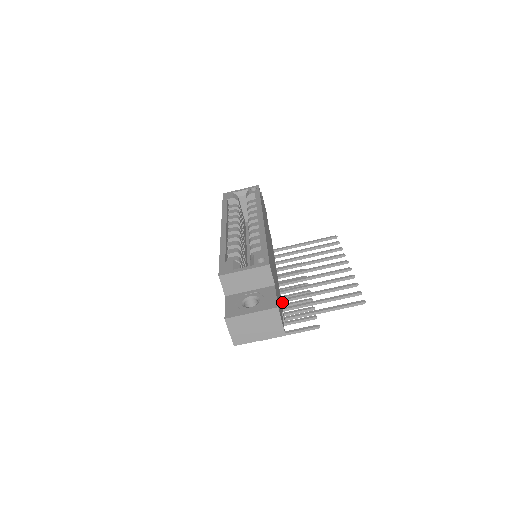
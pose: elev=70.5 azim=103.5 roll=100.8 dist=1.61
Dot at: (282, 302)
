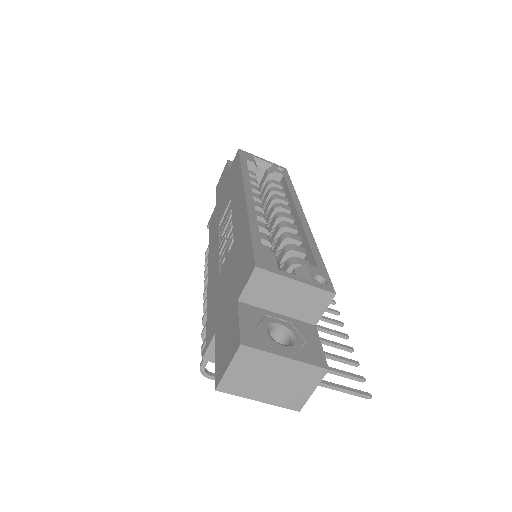
Dot at: occluded
